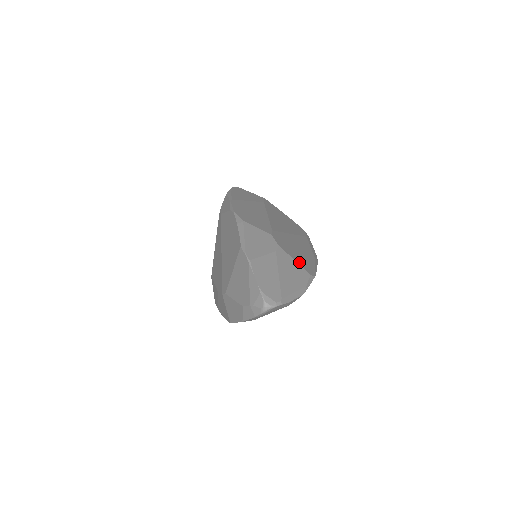
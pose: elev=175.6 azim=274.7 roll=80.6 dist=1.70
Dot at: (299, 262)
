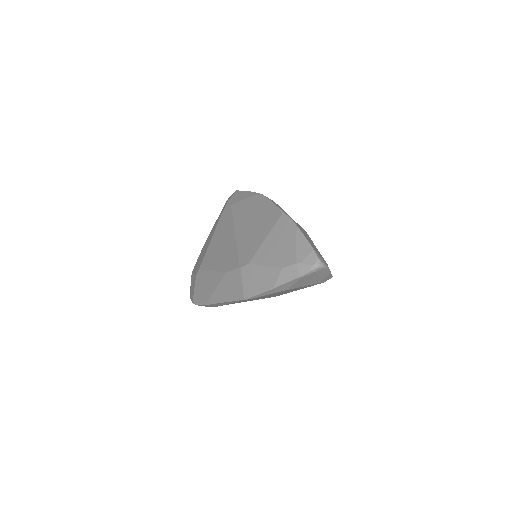
Dot at: occluded
